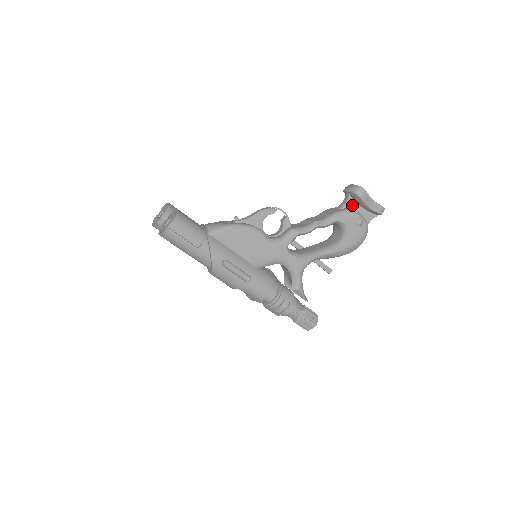
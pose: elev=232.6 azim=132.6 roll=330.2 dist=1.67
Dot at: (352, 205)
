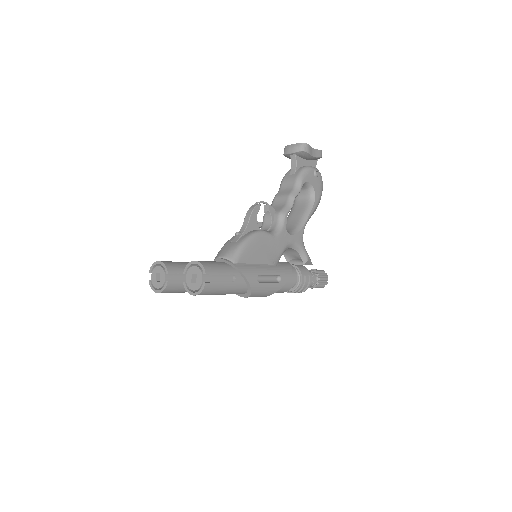
Dot at: (301, 163)
